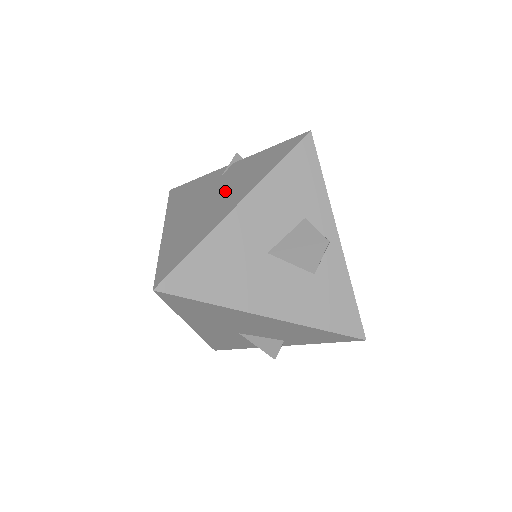
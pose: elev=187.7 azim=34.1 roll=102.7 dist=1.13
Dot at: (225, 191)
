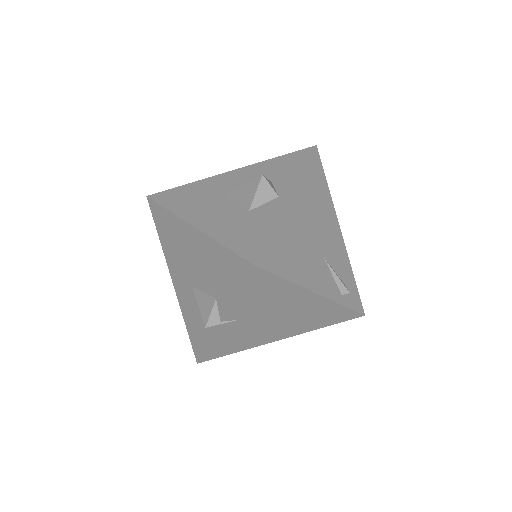
Dot at: occluded
